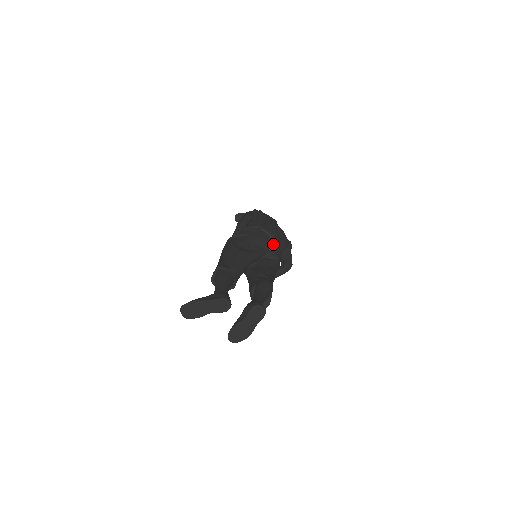
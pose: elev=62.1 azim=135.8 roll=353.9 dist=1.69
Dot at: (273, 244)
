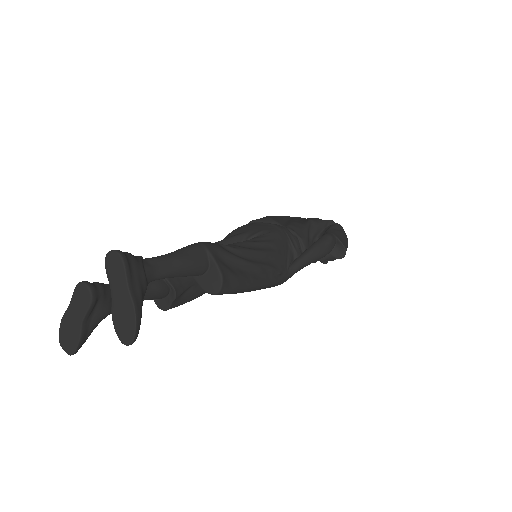
Dot at: (261, 224)
